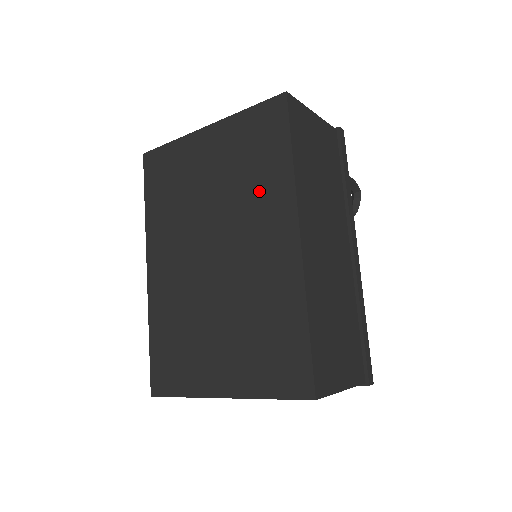
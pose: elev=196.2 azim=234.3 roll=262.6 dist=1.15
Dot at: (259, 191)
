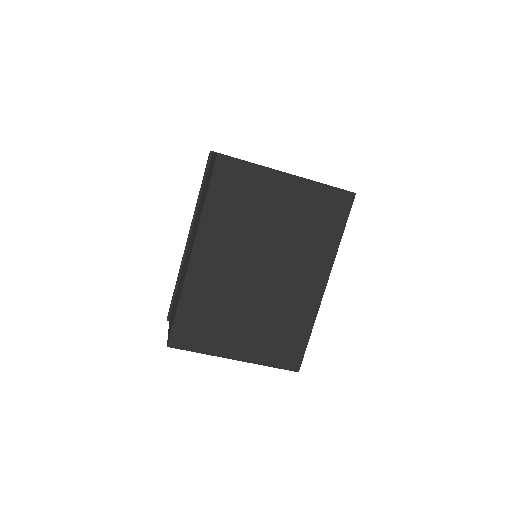
Dot at: (312, 246)
